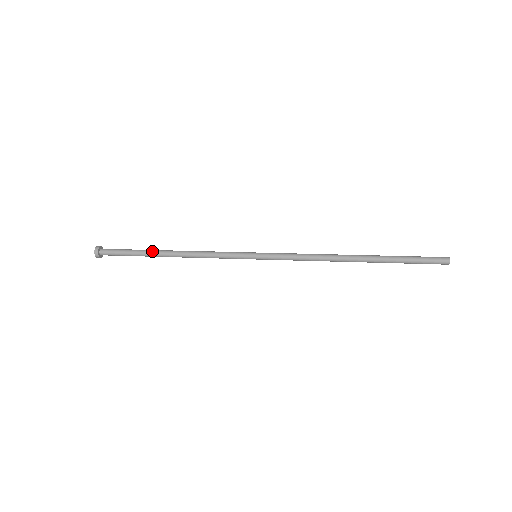
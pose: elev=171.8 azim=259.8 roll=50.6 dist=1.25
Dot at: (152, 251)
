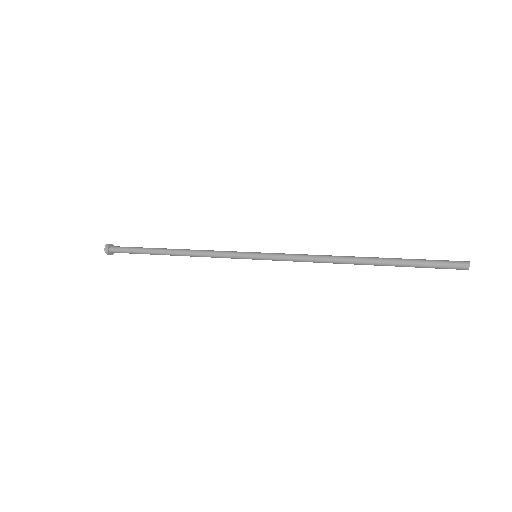
Dot at: (156, 250)
